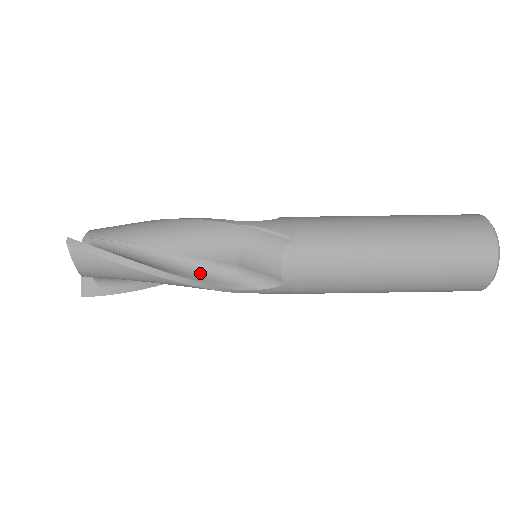
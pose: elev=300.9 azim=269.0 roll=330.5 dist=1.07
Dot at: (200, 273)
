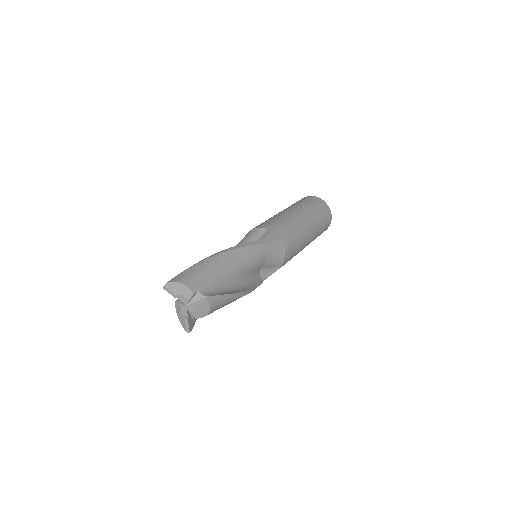
Dot at: (251, 281)
